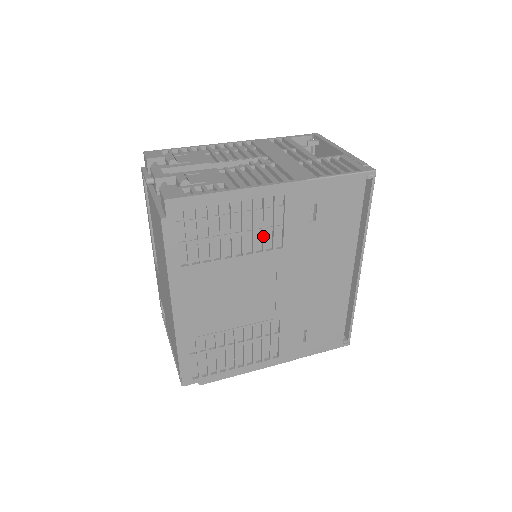
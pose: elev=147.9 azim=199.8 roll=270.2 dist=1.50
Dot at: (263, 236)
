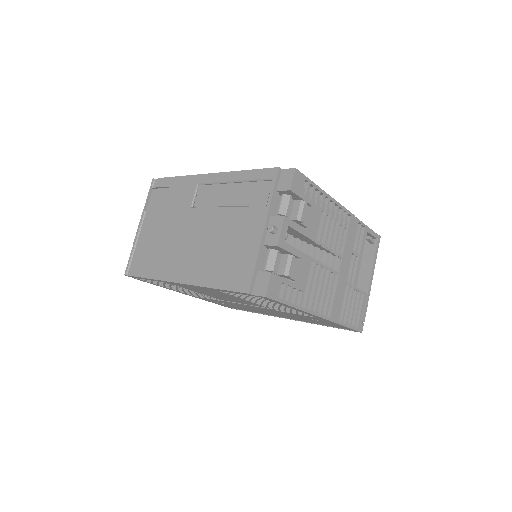
Dot at: occluded
